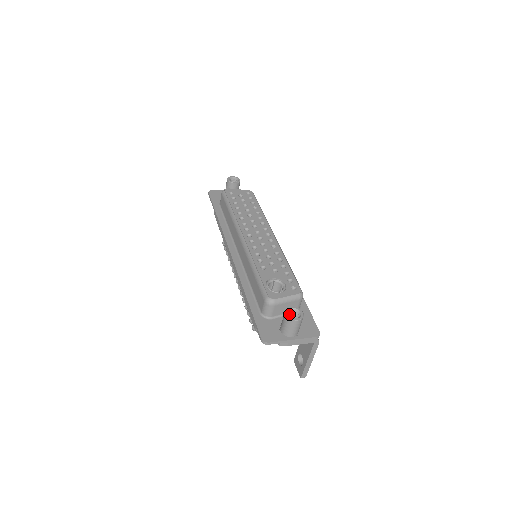
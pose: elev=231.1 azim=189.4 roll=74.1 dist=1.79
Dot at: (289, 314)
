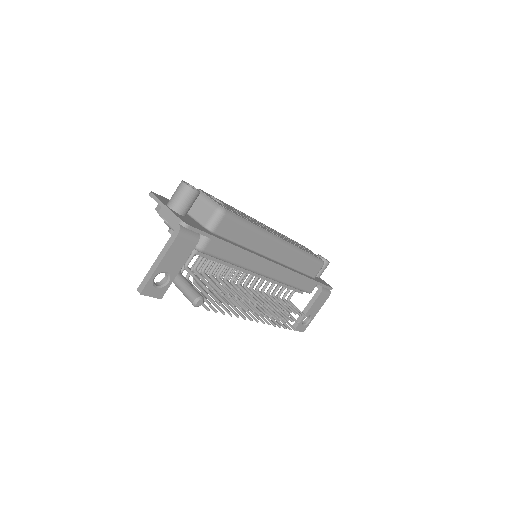
Dot at: occluded
